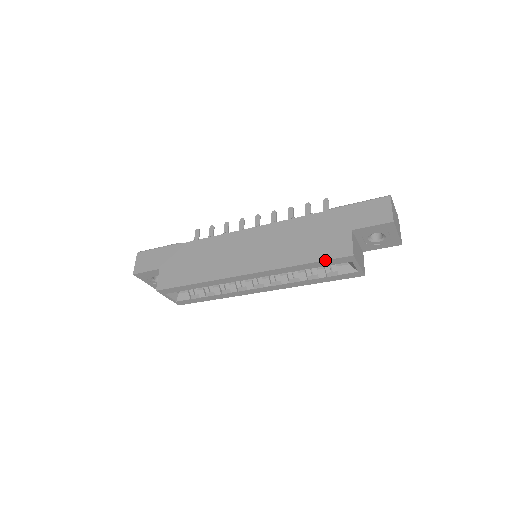
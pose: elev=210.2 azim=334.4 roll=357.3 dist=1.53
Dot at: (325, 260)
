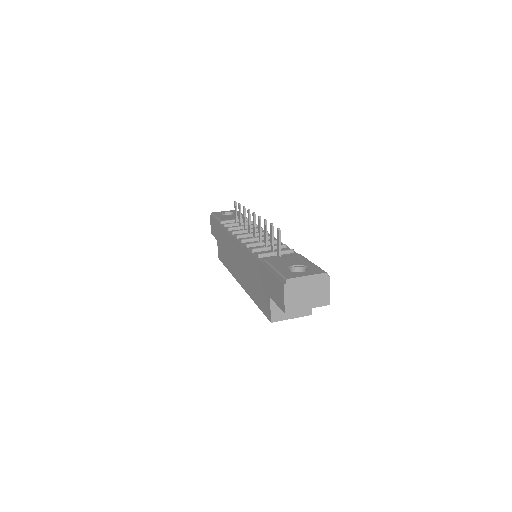
Dot at: occluded
